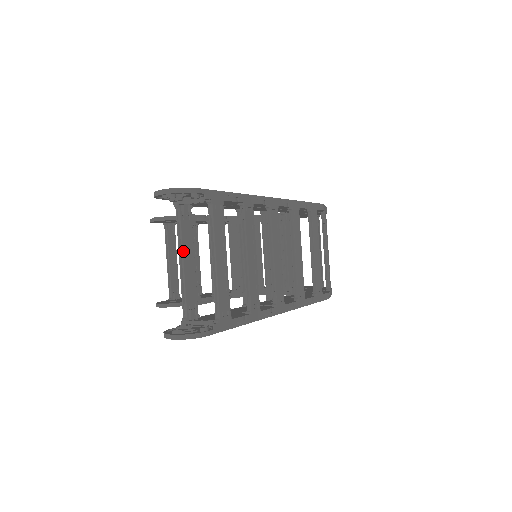
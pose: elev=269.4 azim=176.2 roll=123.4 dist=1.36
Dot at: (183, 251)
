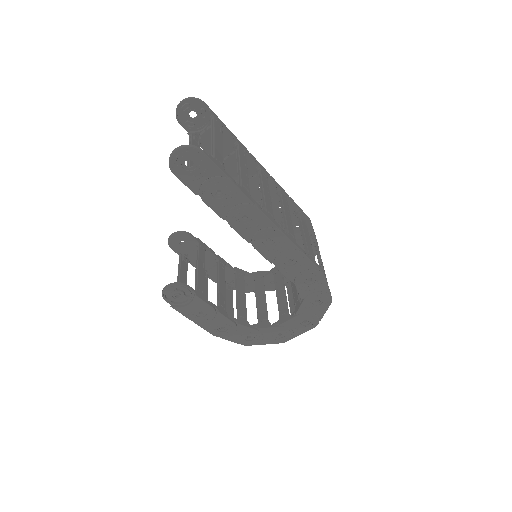
Dot at: occluded
